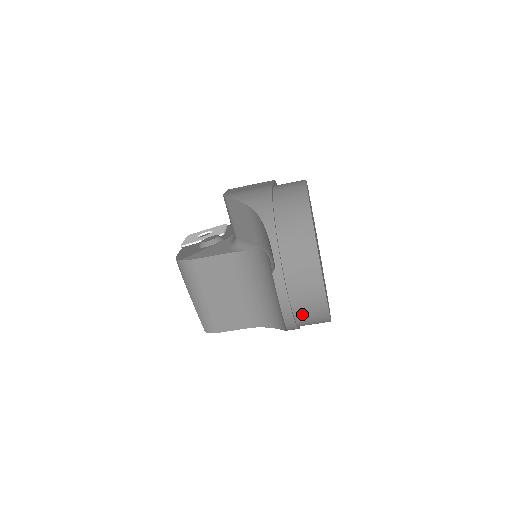
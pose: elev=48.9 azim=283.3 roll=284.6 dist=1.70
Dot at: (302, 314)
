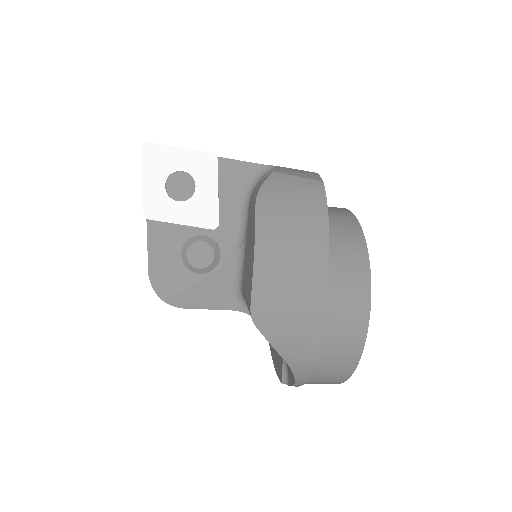
Dot at: occluded
